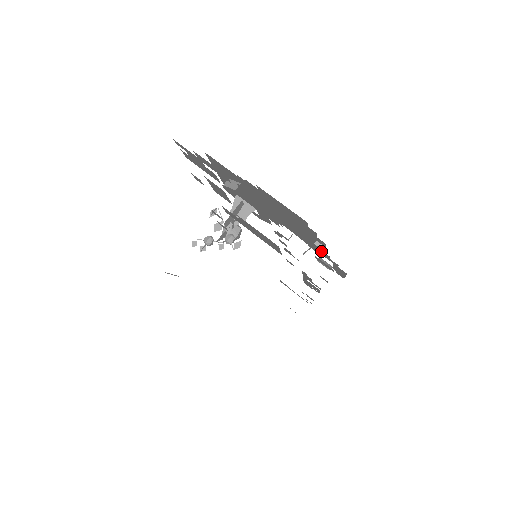
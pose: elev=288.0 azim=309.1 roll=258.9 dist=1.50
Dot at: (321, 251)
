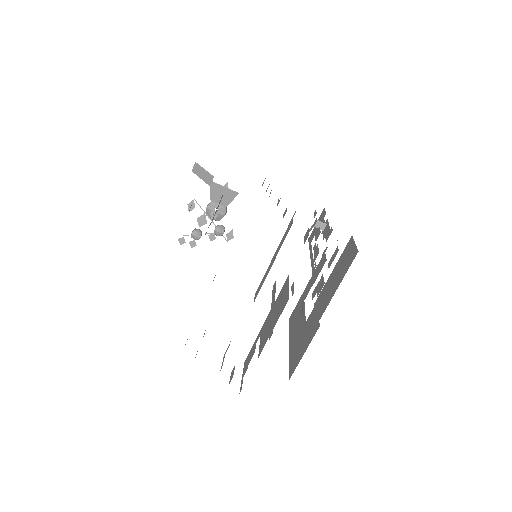
Dot at: occluded
